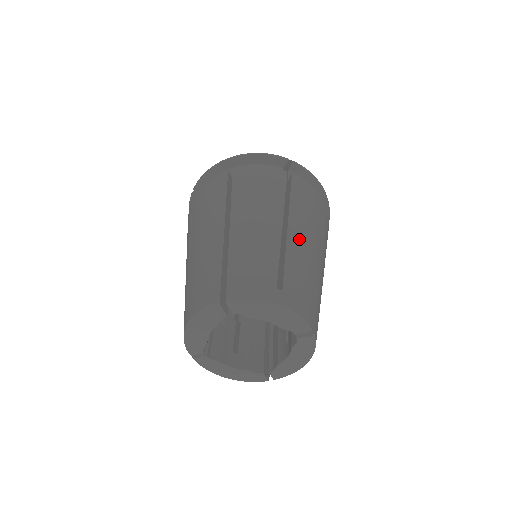
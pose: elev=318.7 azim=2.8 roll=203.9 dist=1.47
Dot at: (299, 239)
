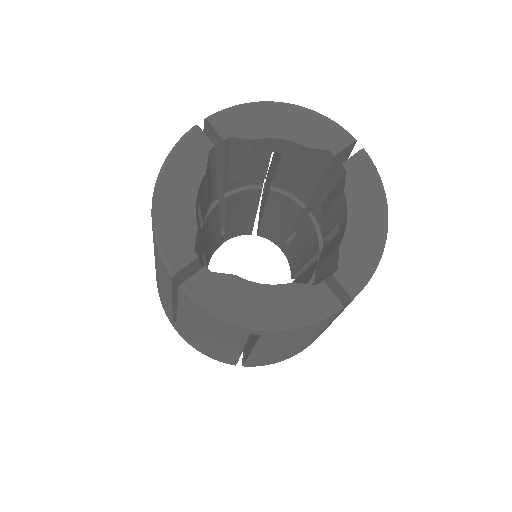
Dot at: occluded
